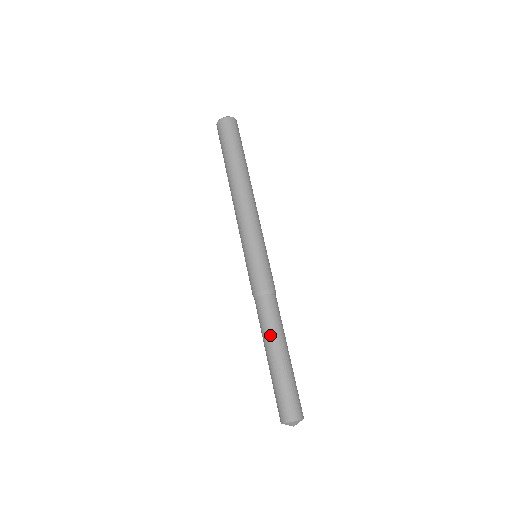
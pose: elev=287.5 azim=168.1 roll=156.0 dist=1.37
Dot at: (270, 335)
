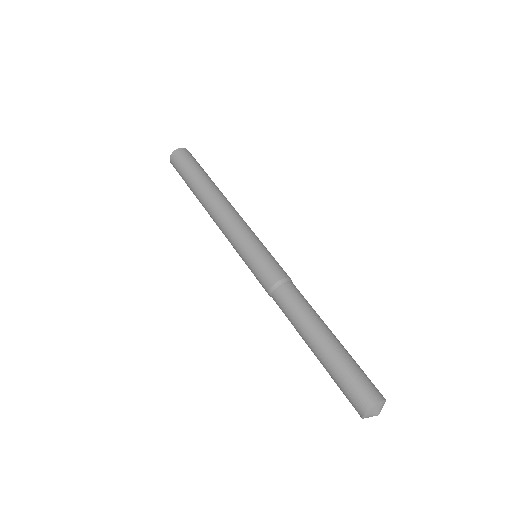
Dot at: (311, 318)
